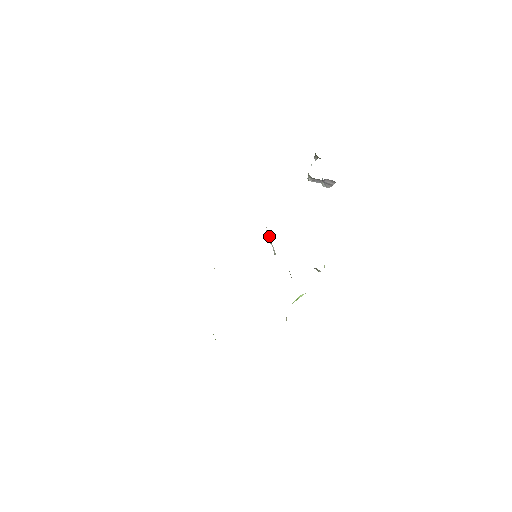
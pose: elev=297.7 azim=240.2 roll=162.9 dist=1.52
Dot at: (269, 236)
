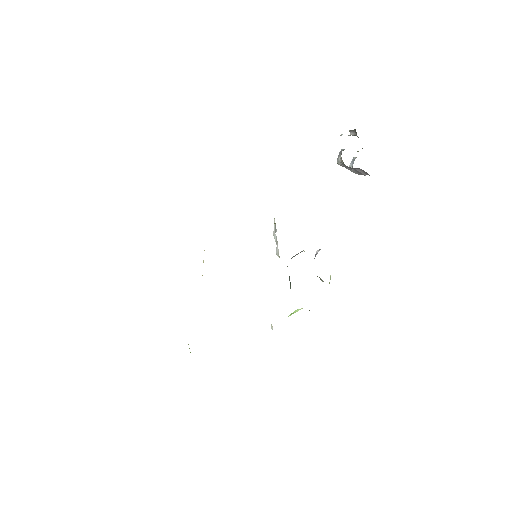
Dot at: (275, 230)
